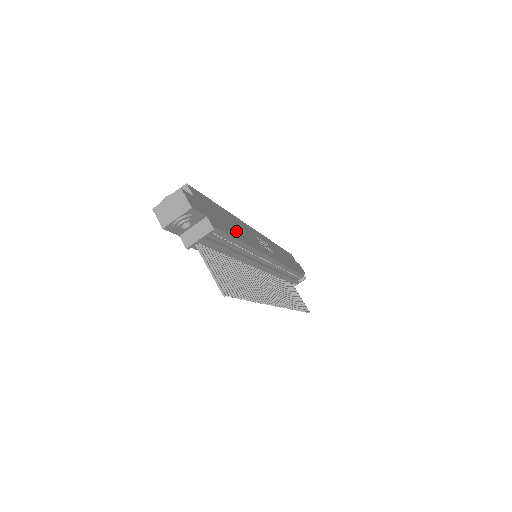
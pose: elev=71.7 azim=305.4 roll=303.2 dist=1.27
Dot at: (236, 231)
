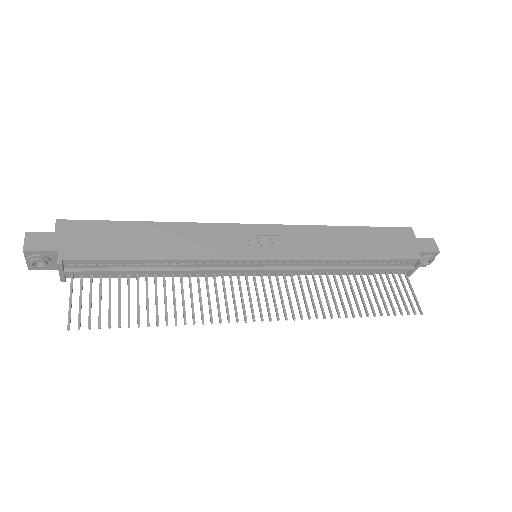
Dot at: (148, 247)
